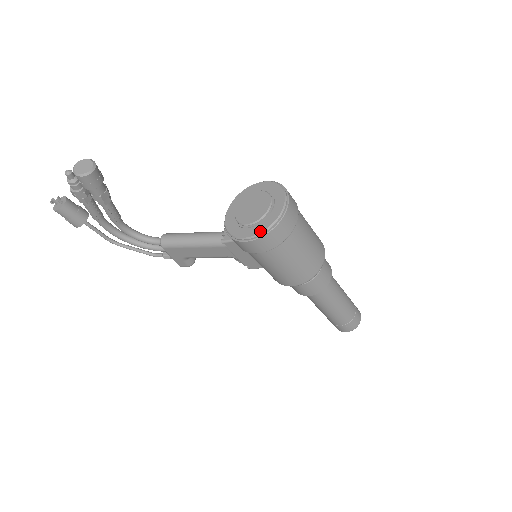
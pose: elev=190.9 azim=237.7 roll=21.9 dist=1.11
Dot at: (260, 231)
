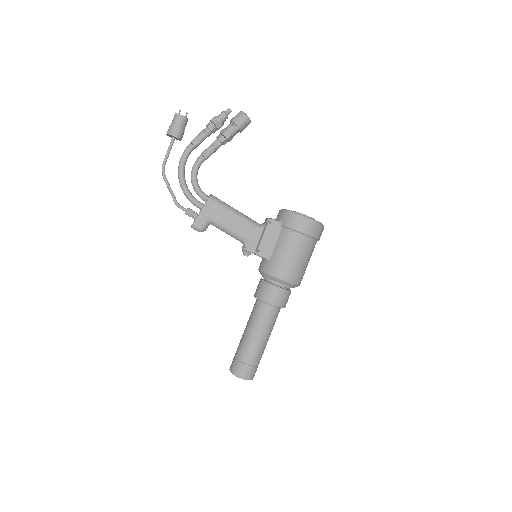
Dot at: occluded
